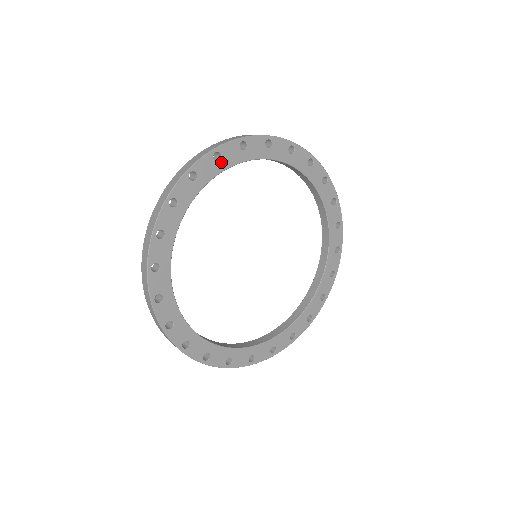
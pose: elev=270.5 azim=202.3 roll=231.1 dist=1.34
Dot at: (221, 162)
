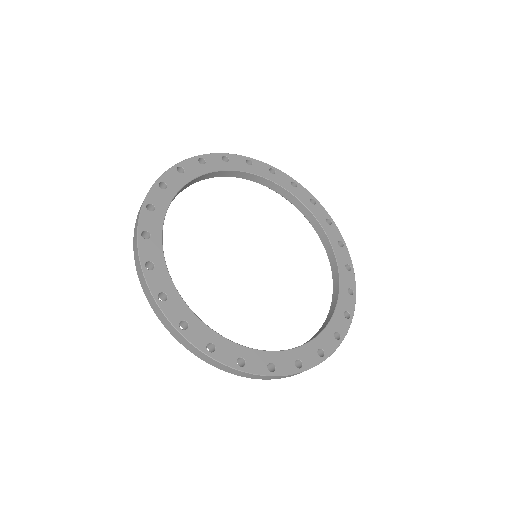
Dot at: (206, 166)
